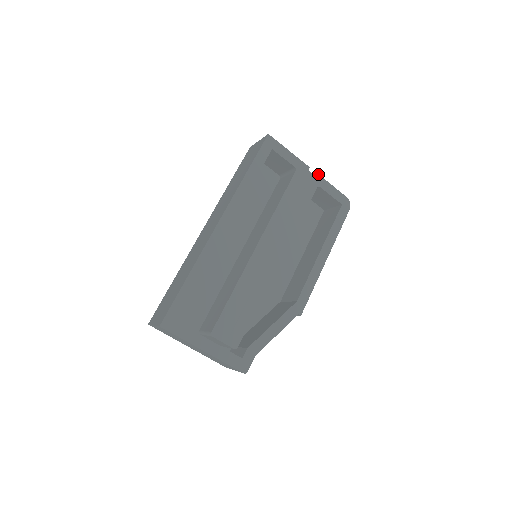
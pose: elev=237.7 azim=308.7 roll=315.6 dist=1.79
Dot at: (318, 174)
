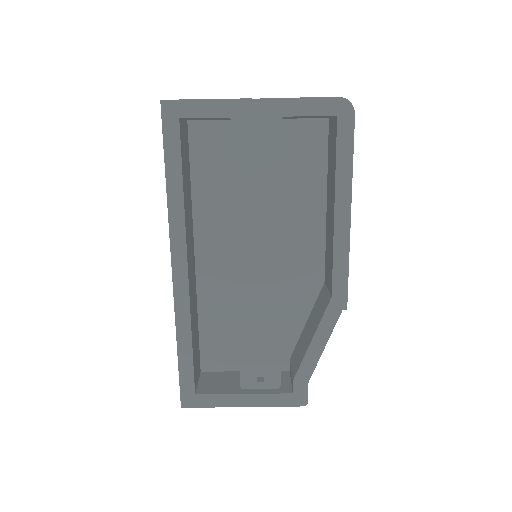
Dot at: (271, 98)
